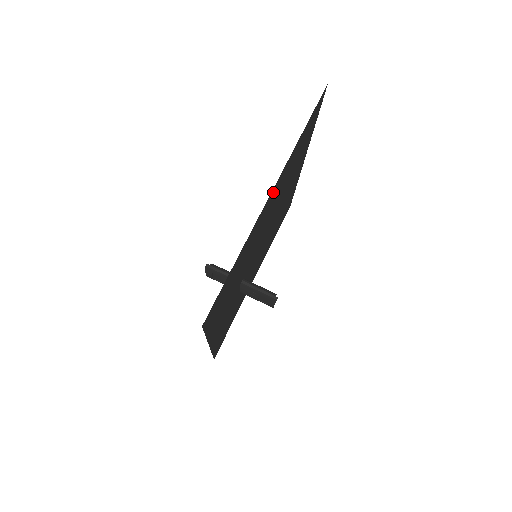
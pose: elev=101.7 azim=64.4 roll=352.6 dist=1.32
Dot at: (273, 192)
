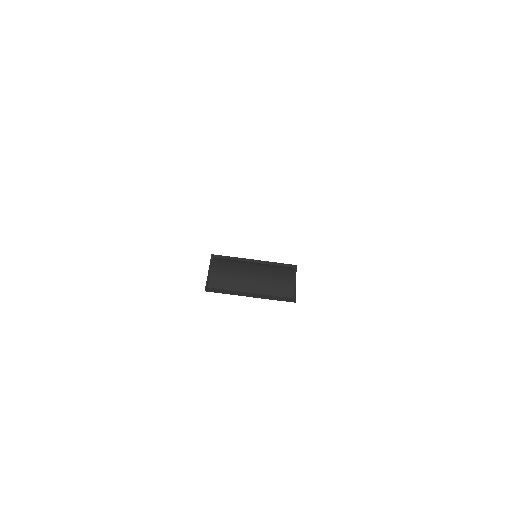
Dot at: occluded
